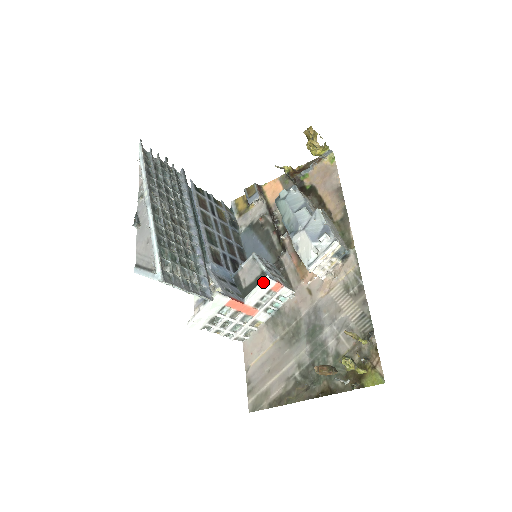
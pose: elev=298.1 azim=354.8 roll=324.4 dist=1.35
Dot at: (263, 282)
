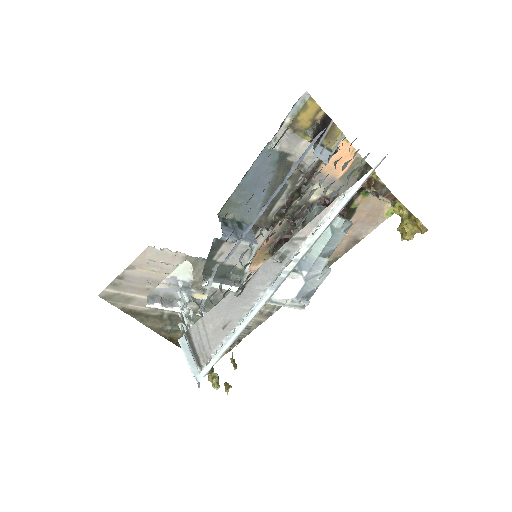
Dot at: (235, 290)
